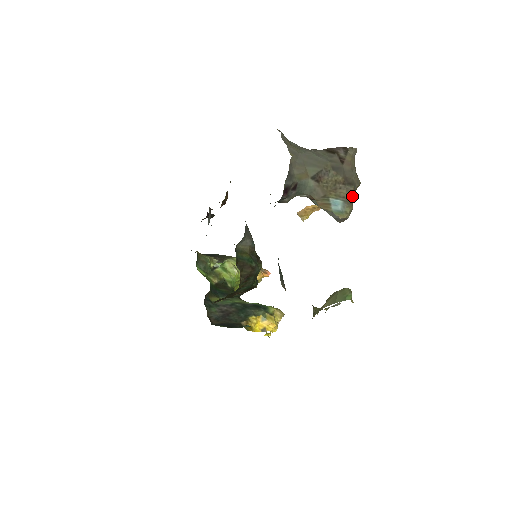
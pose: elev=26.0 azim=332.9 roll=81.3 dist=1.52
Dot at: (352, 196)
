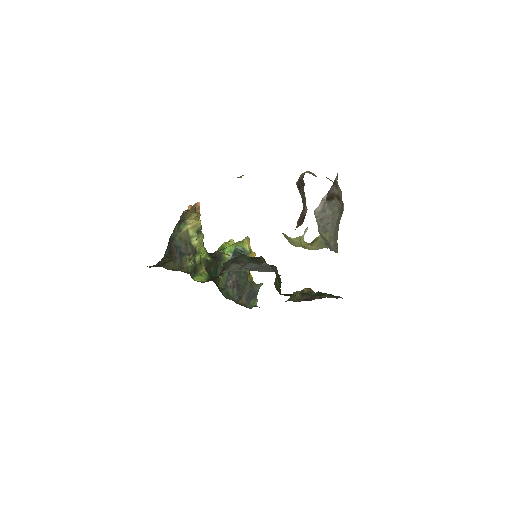
Dot at: occluded
